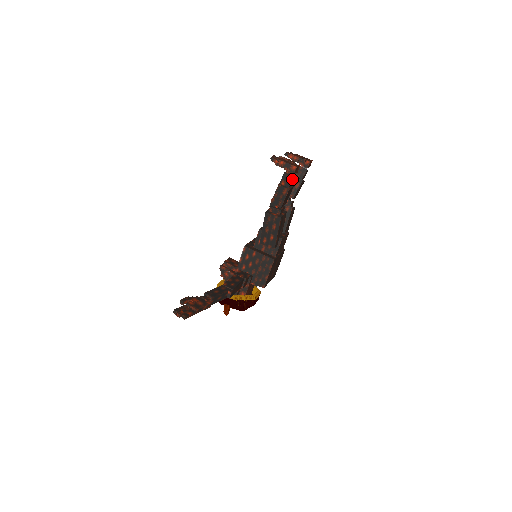
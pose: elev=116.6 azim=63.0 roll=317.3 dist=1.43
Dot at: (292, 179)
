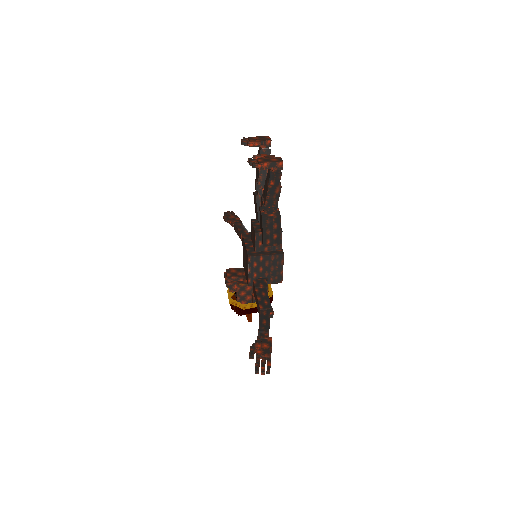
Dot at: (280, 175)
